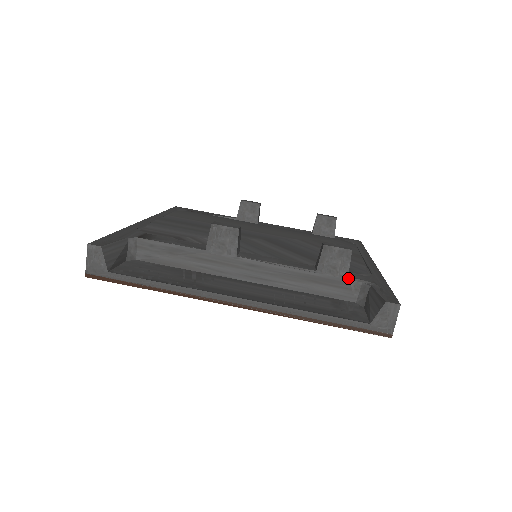
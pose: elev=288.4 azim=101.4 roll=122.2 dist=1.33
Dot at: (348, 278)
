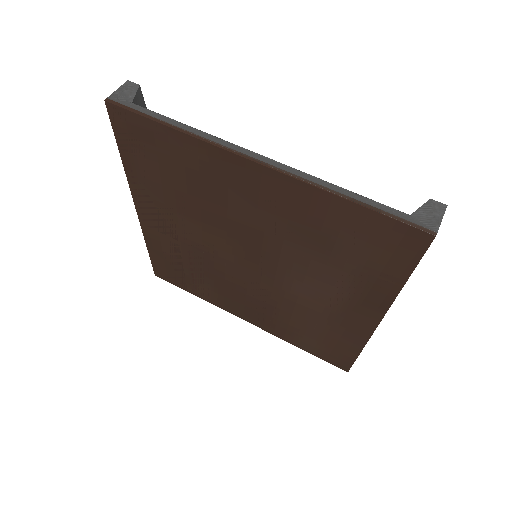
Dot at: occluded
